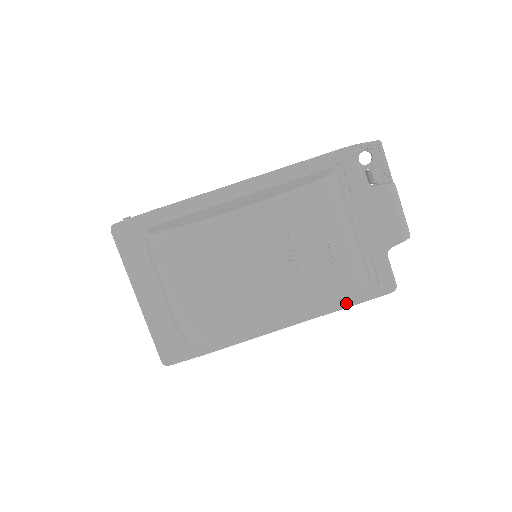
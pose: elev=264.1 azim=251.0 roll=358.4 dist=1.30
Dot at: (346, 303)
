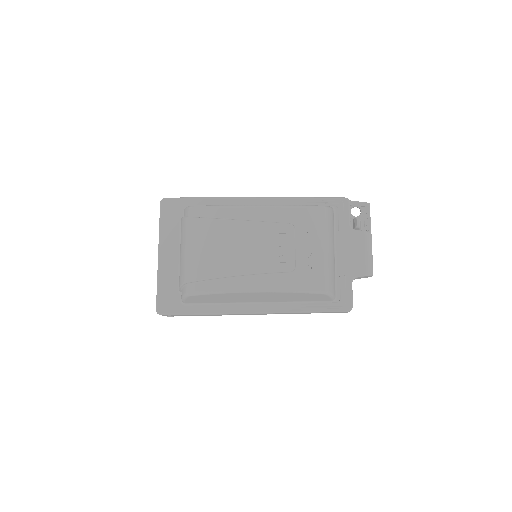
Dot at: (311, 308)
